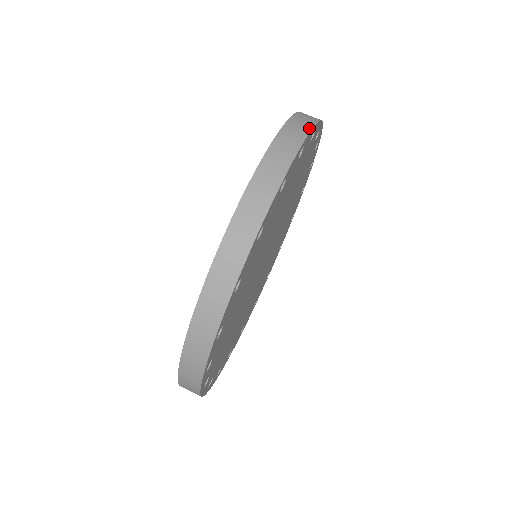
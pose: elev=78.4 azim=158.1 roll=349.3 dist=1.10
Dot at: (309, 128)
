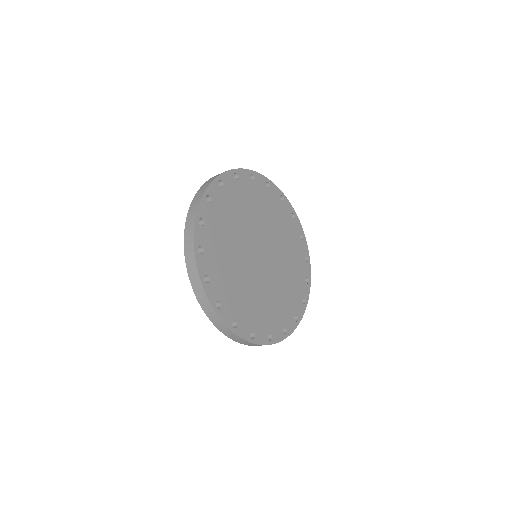
Dot at: (258, 173)
